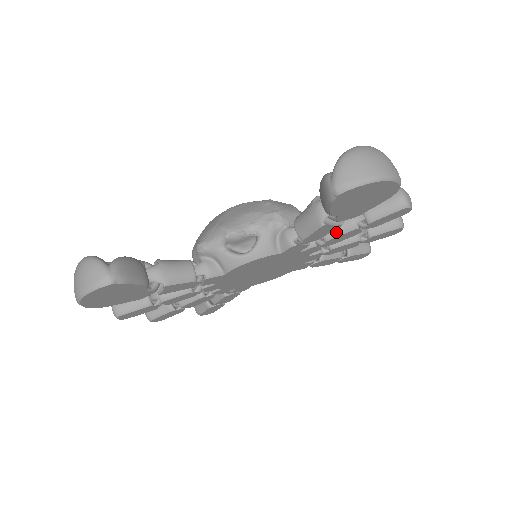
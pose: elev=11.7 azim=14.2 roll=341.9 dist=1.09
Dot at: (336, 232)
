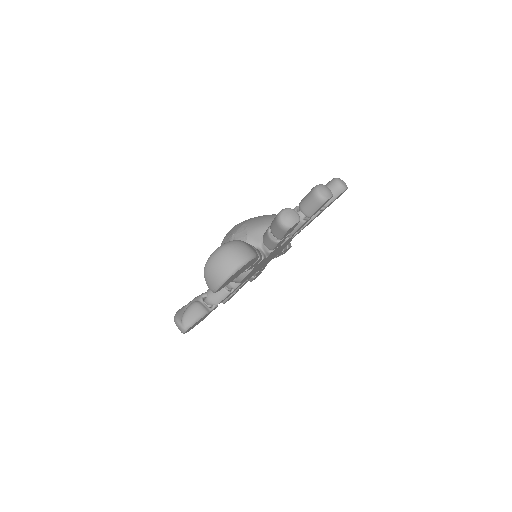
Dot at: (271, 247)
